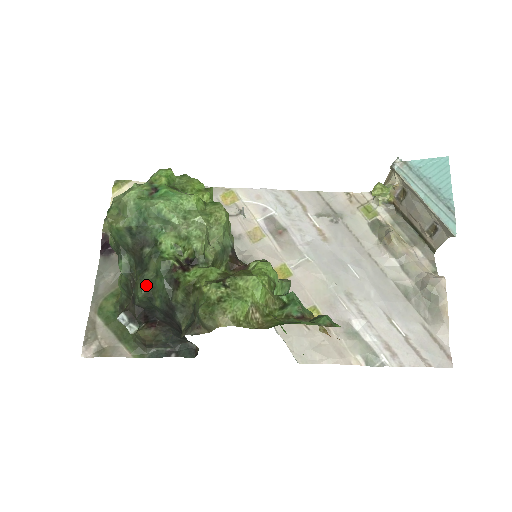
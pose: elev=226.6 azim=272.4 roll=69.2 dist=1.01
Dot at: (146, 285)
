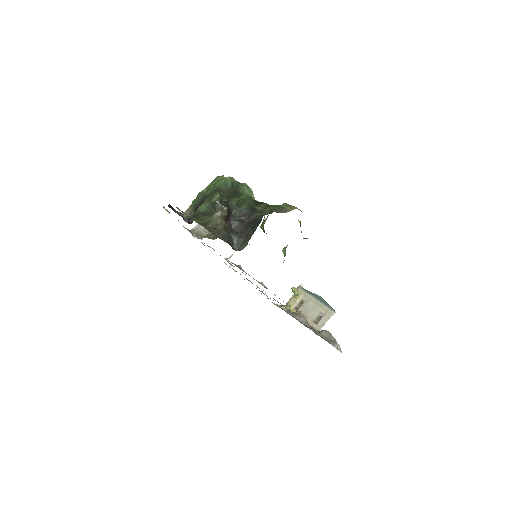
Dot at: (239, 199)
